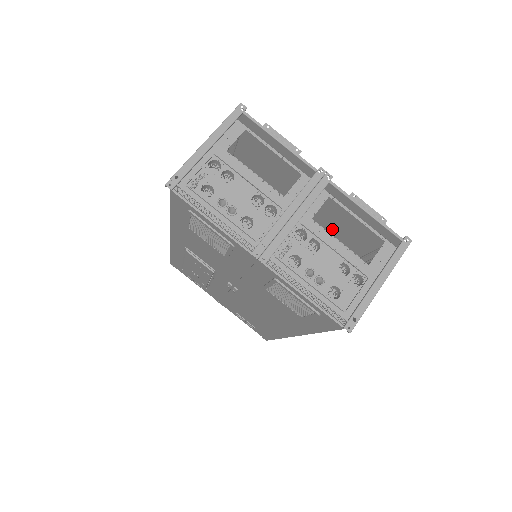
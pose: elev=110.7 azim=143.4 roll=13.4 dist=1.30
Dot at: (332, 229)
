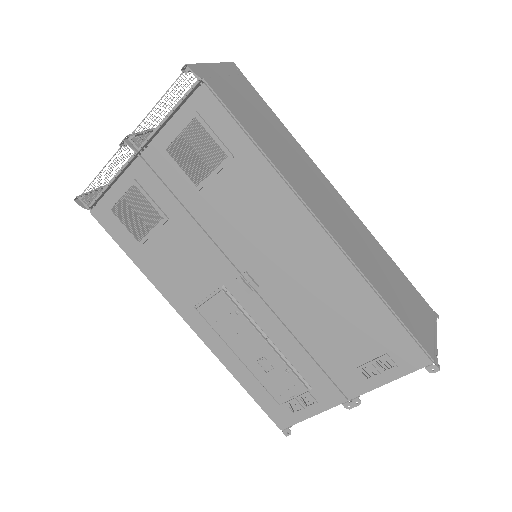
Dot at: occluded
